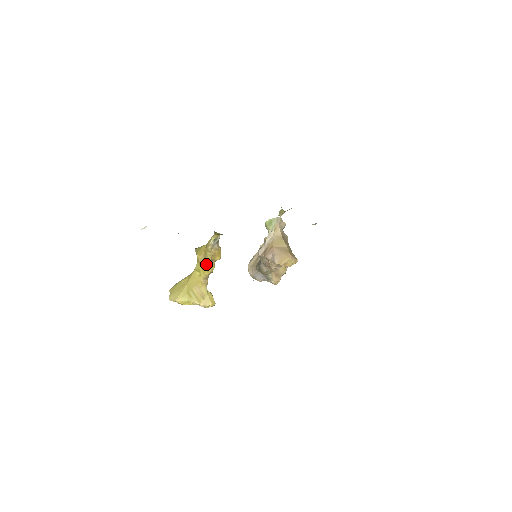
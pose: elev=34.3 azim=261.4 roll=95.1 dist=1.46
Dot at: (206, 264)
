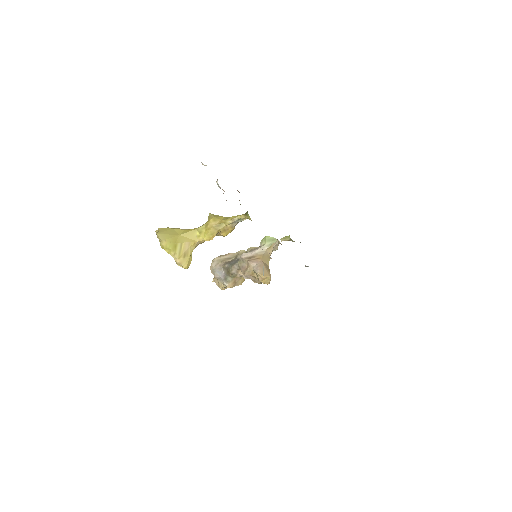
Dot at: (213, 232)
